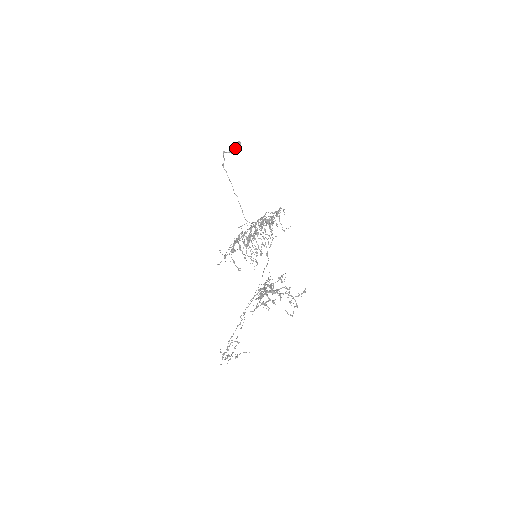
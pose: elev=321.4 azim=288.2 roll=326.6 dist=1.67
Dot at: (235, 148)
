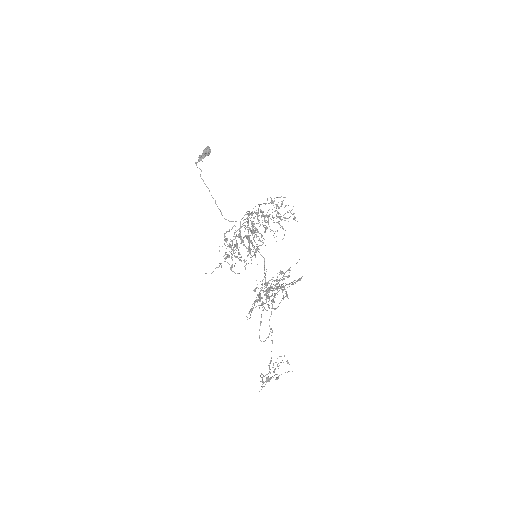
Dot at: (203, 155)
